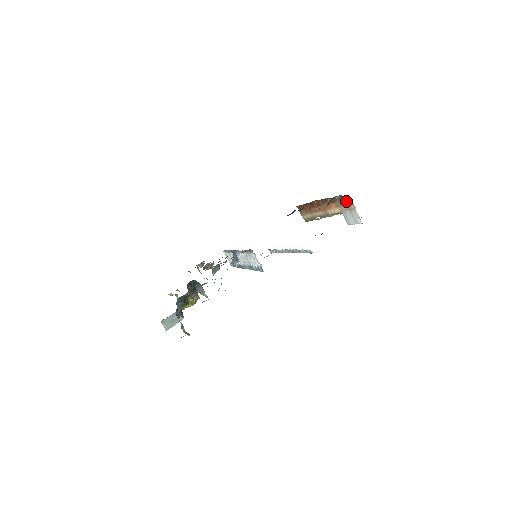
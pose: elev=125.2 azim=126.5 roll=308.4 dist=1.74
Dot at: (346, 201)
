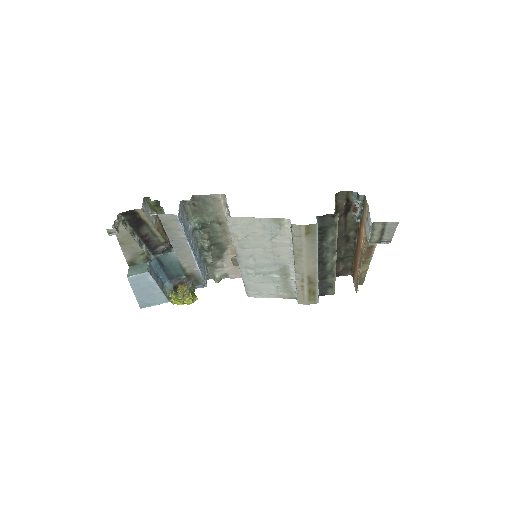
Dot at: (364, 206)
